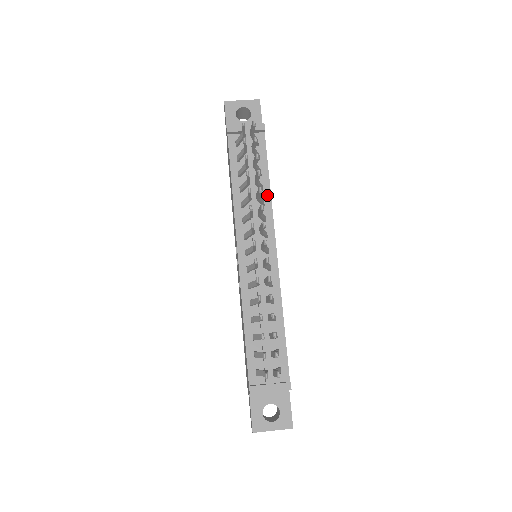
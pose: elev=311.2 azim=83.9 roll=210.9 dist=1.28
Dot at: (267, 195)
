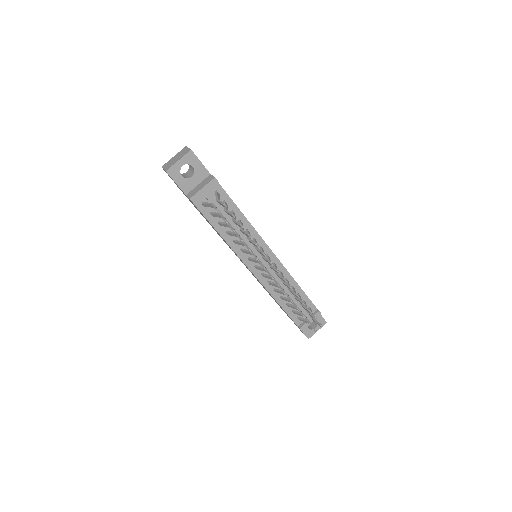
Dot at: (247, 224)
